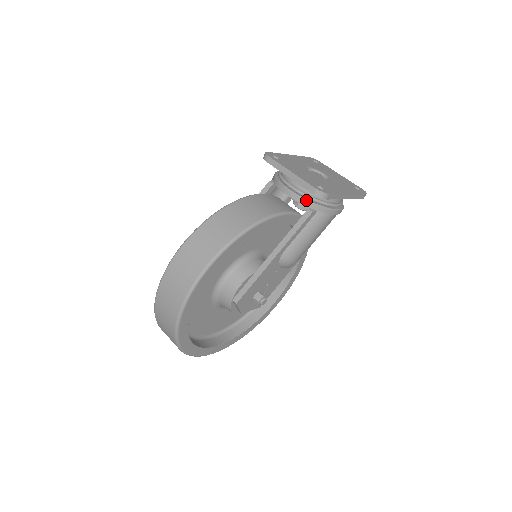
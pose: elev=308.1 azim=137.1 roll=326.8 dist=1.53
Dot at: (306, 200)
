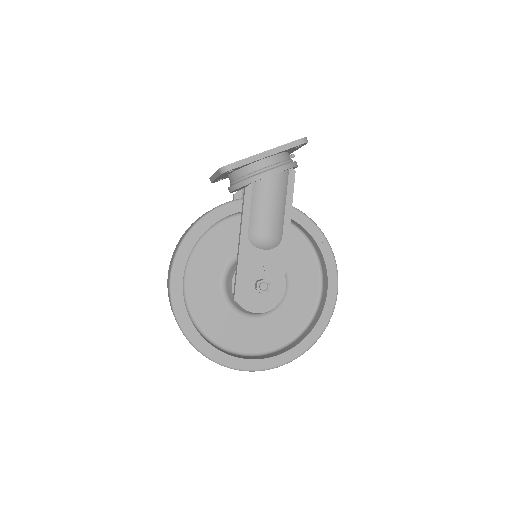
Dot at: (237, 183)
